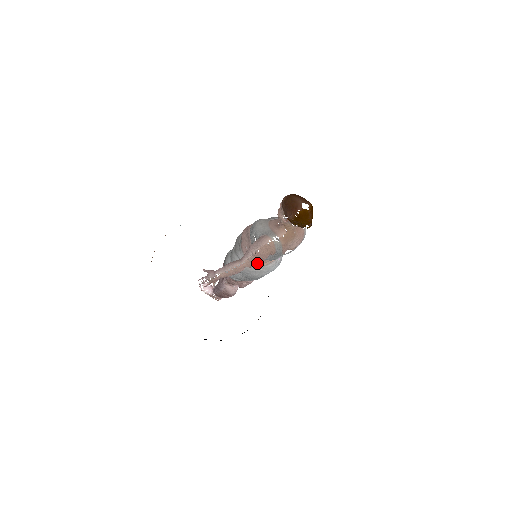
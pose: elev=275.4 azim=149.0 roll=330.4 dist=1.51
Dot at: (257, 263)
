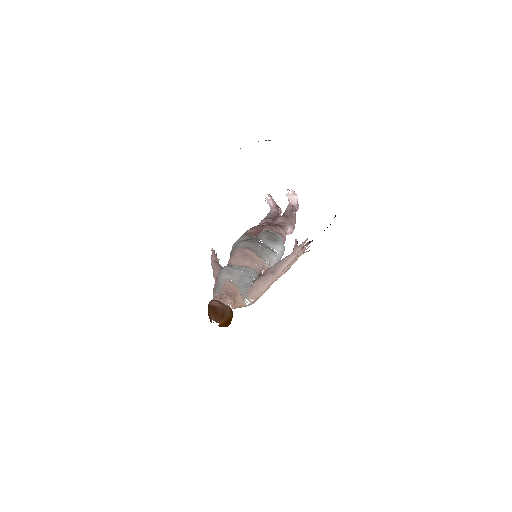
Dot at: occluded
